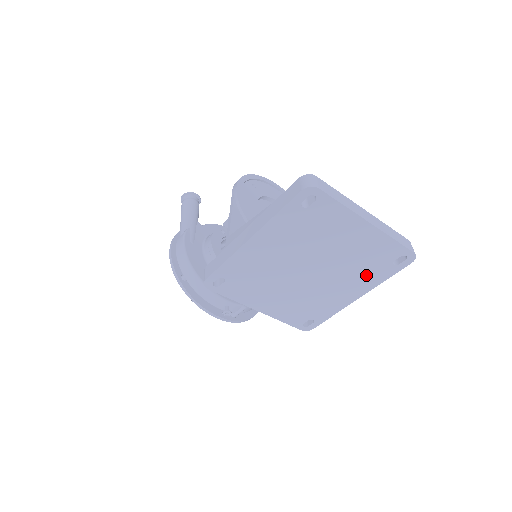
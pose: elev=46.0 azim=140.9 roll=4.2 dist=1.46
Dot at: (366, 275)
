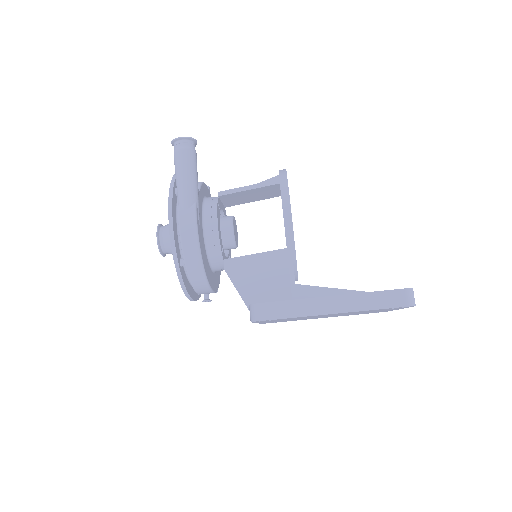
Dot at: occluded
